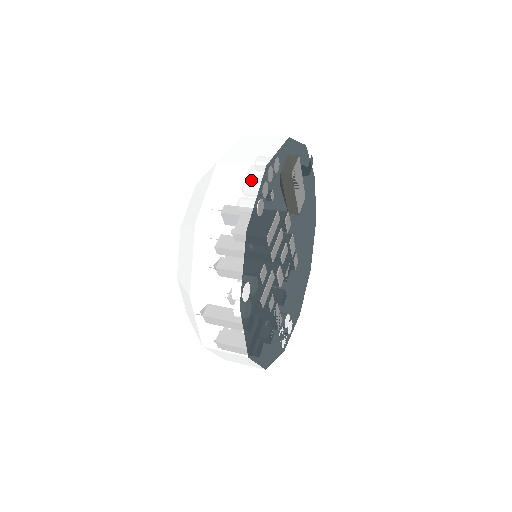
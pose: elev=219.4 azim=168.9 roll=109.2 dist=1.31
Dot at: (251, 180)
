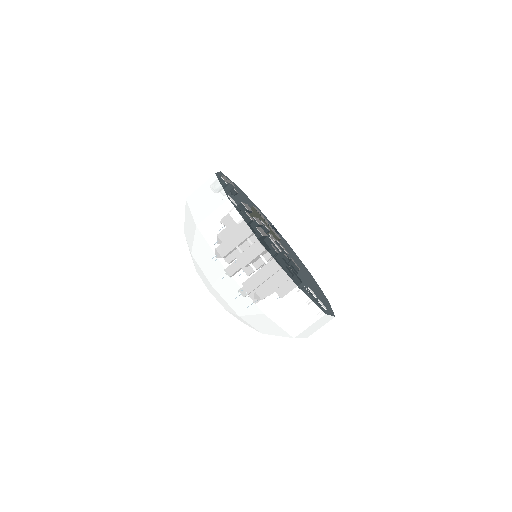
Dot at: occluded
